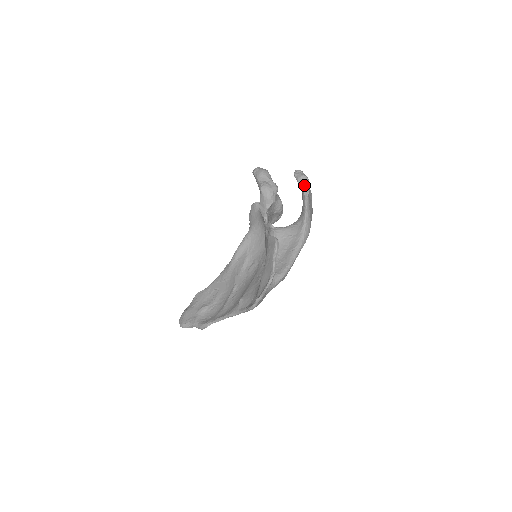
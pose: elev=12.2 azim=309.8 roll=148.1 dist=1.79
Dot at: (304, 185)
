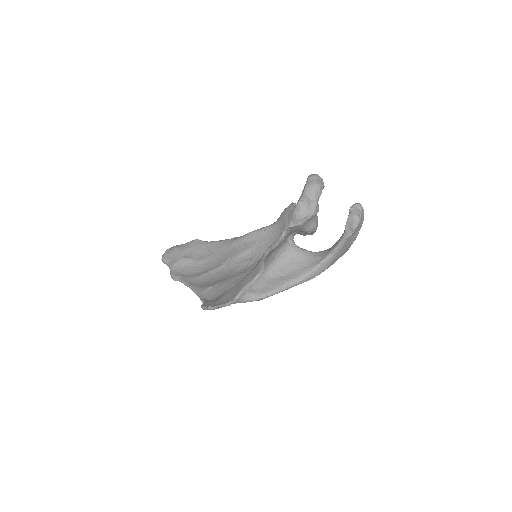
Dot at: (350, 226)
